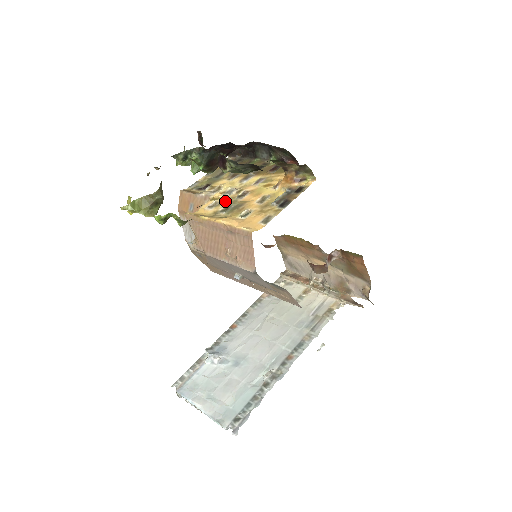
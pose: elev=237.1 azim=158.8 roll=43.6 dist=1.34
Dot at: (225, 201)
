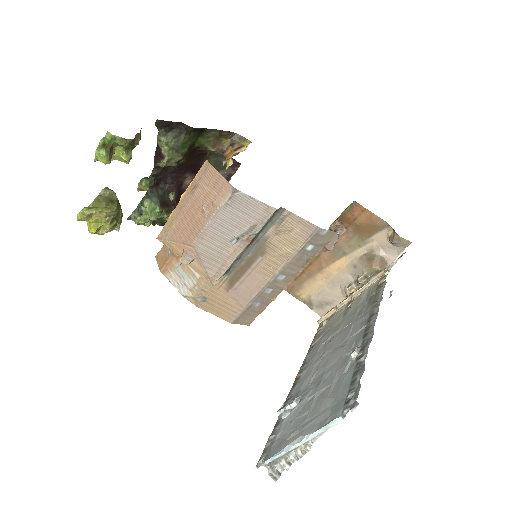
Dot at: occluded
